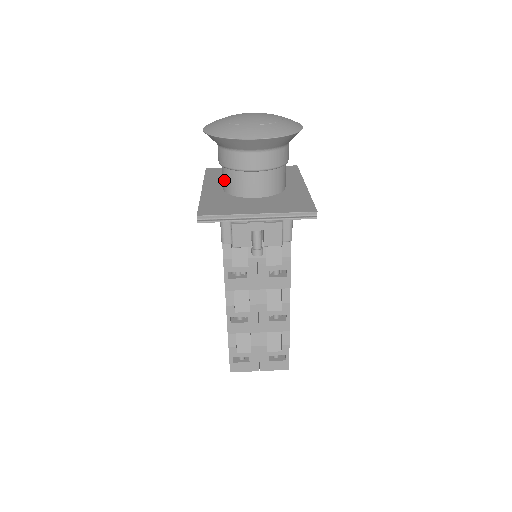
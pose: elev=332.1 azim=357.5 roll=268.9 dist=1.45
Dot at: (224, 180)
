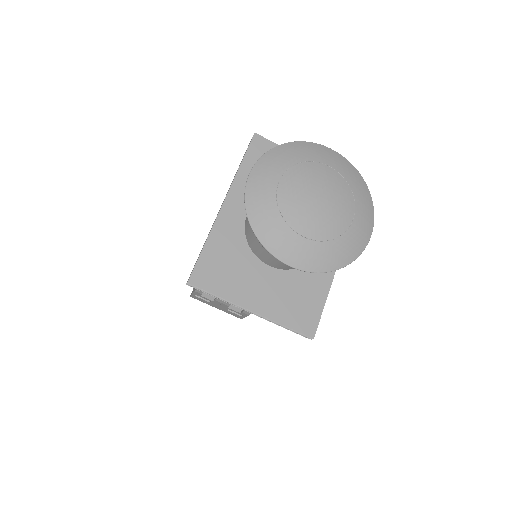
Dot at: (248, 223)
